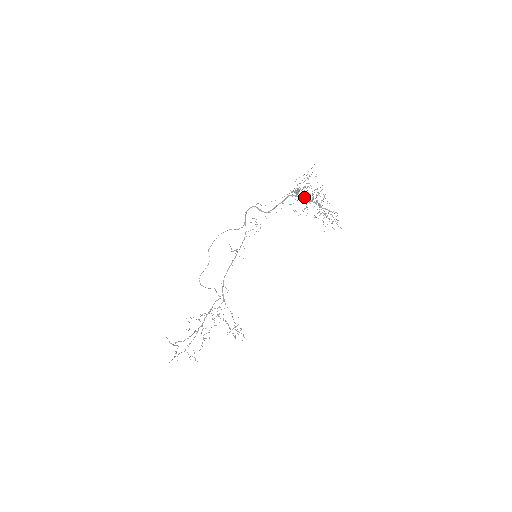
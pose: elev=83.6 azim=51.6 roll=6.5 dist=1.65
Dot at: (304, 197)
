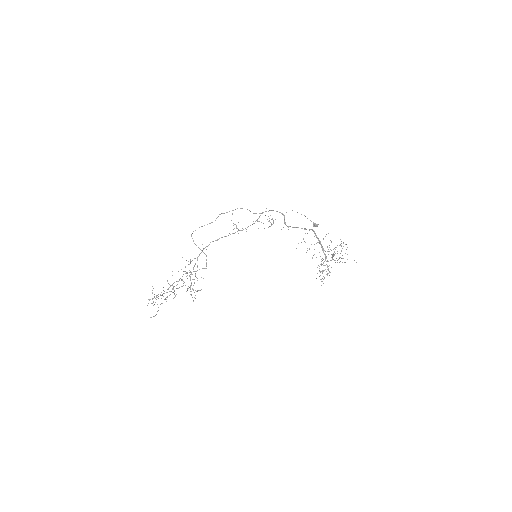
Dot at: occluded
